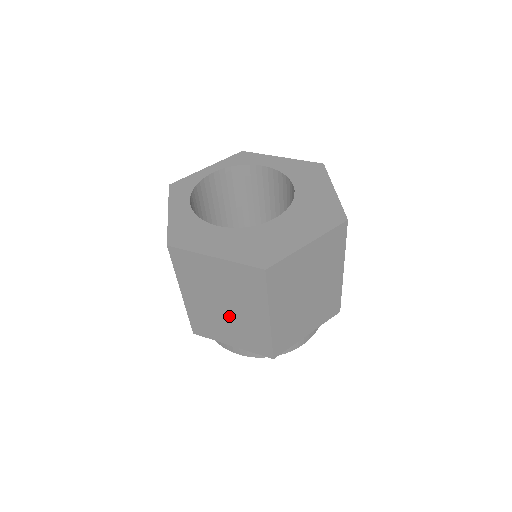
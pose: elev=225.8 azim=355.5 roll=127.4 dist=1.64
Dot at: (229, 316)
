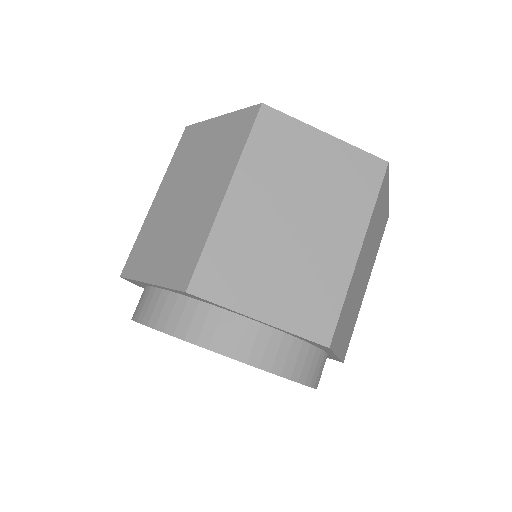
Dot at: (293, 244)
